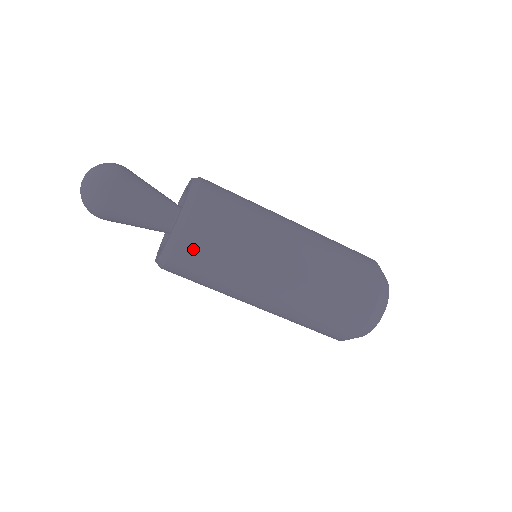
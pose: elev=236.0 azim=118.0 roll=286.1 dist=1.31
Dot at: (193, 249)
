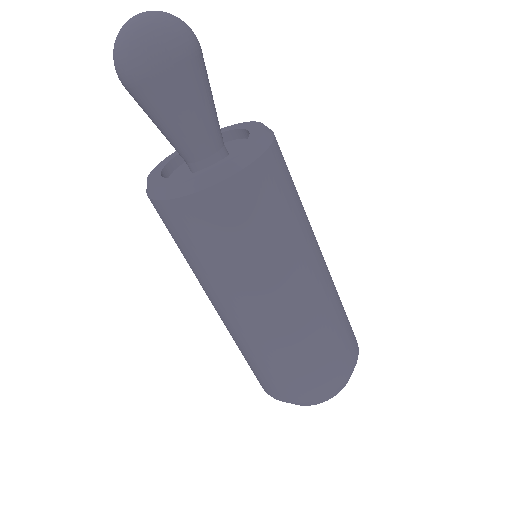
Dot at: (277, 170)
